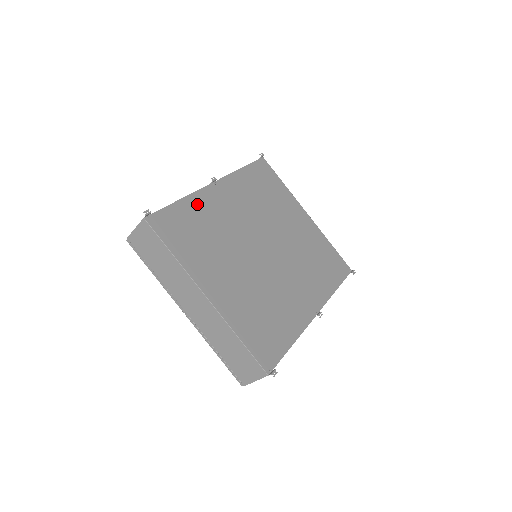
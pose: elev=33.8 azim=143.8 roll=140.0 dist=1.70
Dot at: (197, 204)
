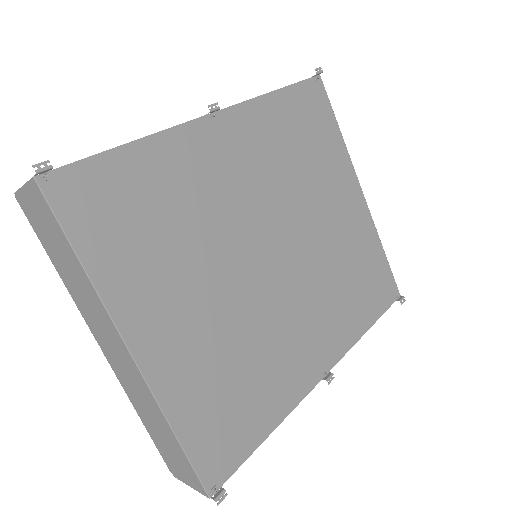
Dot at: (166, 155)
